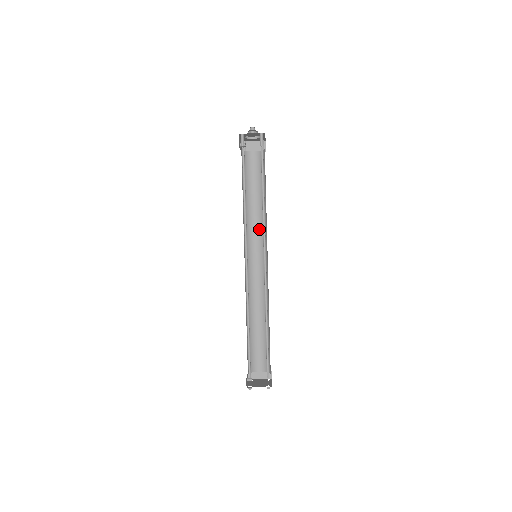
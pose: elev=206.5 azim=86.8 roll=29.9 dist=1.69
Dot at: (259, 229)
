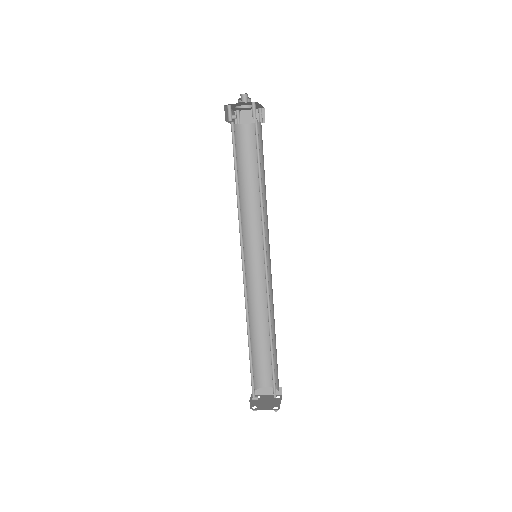
Dot at: (260, 222)
